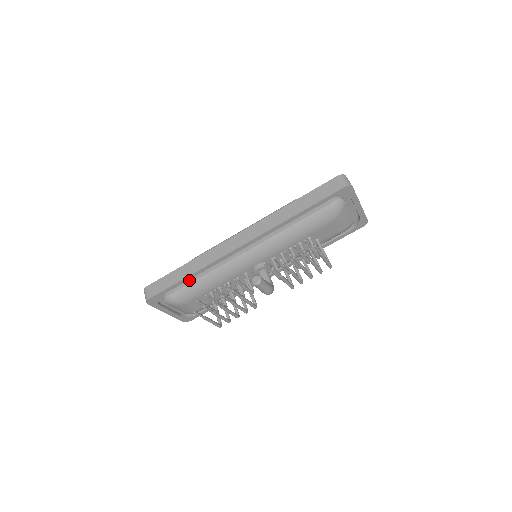
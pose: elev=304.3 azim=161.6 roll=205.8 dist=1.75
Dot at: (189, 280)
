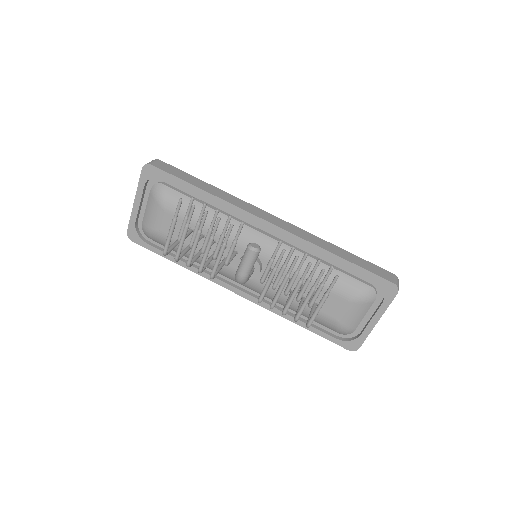
Dot at: (195, 197)
